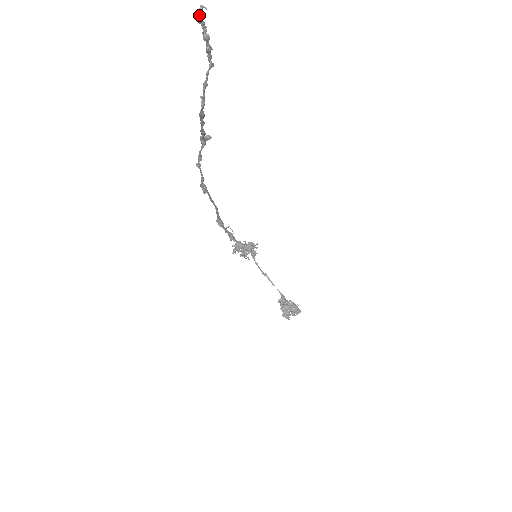
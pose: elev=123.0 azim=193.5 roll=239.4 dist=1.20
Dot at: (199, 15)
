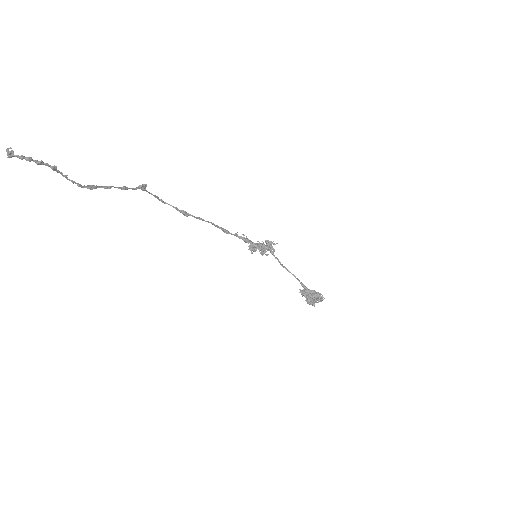
Dot at: (8, 155)
